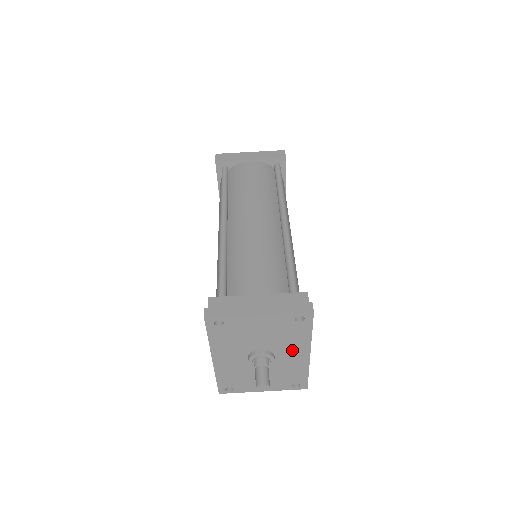
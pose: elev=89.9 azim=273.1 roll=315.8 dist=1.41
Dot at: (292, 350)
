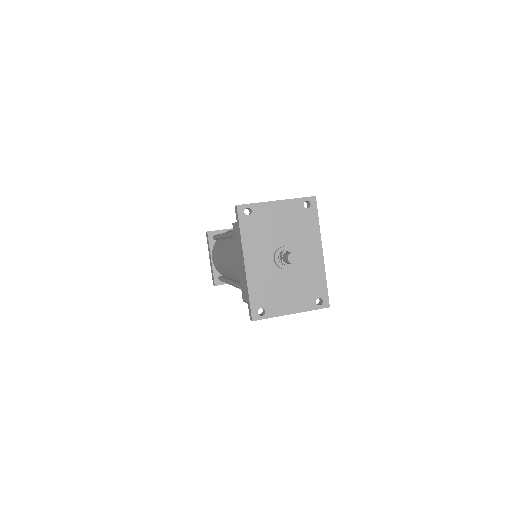
Dot at: (308, 246)
